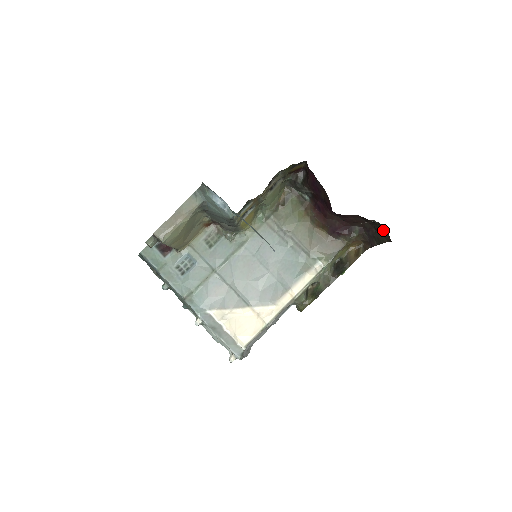
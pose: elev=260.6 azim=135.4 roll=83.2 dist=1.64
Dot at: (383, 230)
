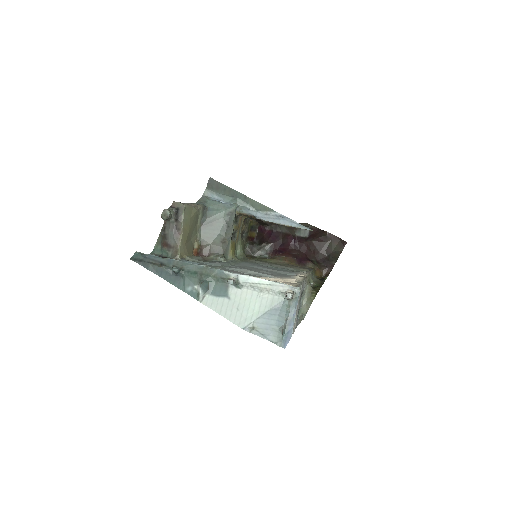
Dot at: (335, 243)
